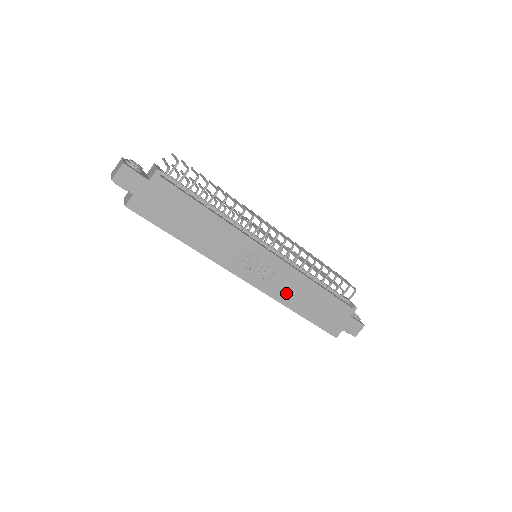
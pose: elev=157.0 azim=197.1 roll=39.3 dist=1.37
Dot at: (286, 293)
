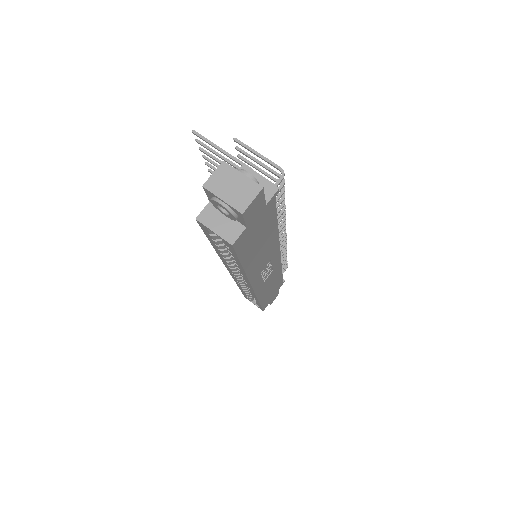
Dot at: (265, 288)
